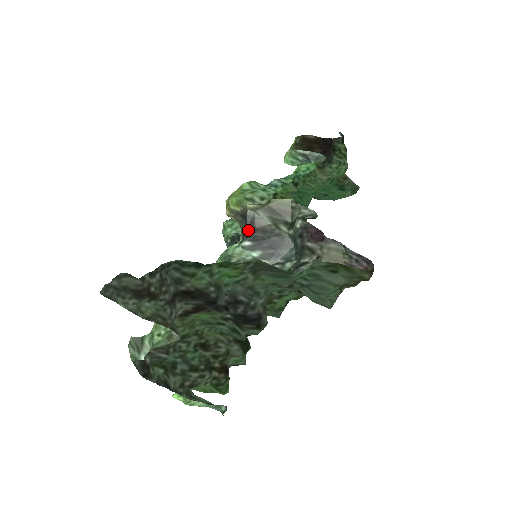
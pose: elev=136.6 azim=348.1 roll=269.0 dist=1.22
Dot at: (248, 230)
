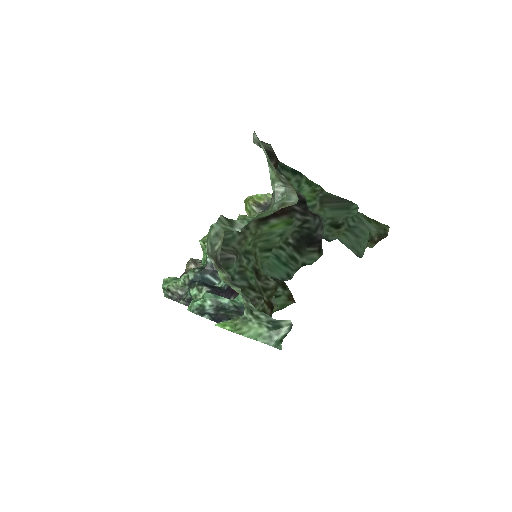
Dot at: occluded
